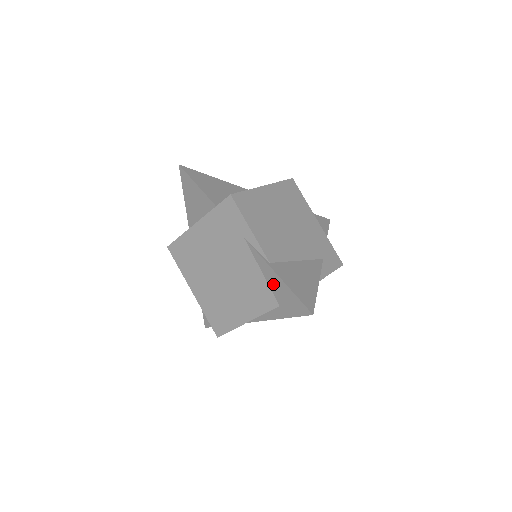
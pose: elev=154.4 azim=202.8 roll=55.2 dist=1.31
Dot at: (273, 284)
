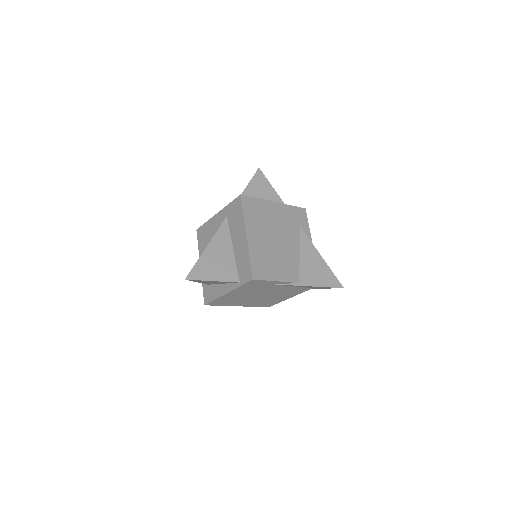
Dot at: occluded
